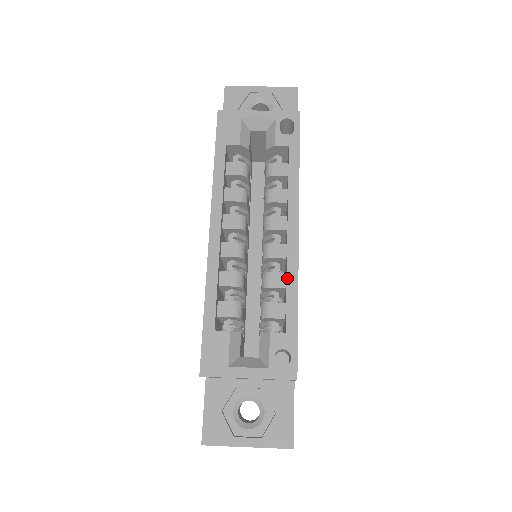
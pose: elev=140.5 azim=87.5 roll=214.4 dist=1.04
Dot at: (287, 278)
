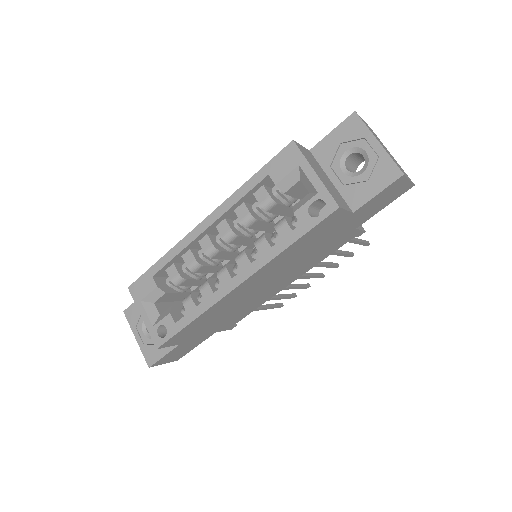
Dot at: (205, 300)
